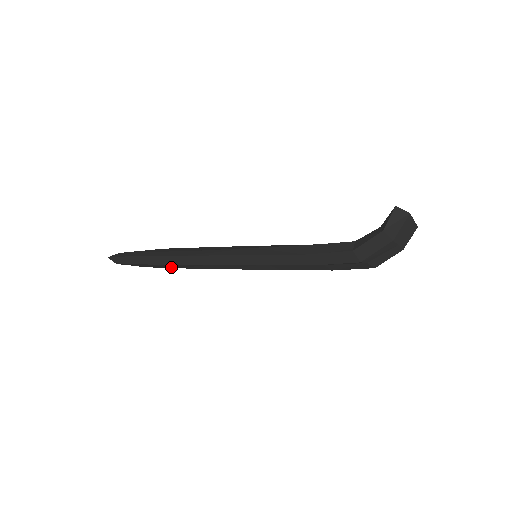
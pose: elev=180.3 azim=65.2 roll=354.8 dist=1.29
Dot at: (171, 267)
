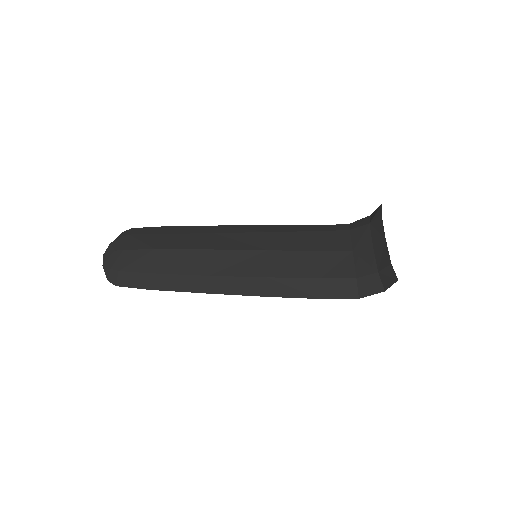
Dot at: occluded
